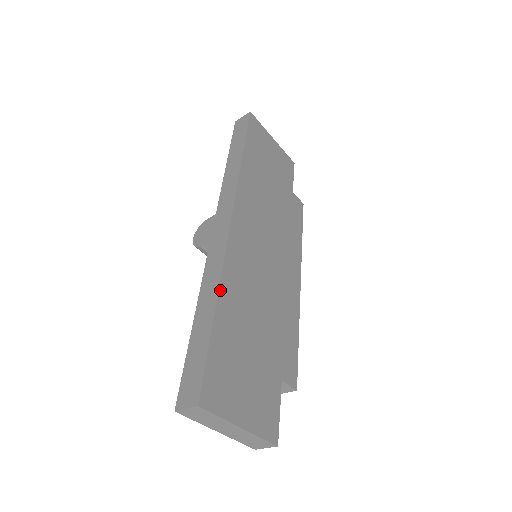
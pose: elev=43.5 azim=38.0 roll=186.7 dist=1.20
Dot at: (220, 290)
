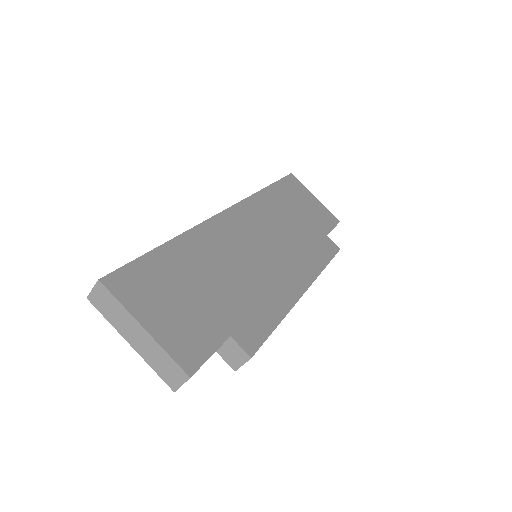
Dot at: (182, 236)
